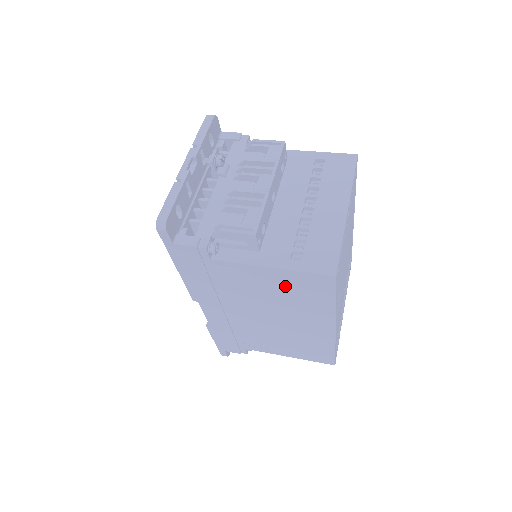
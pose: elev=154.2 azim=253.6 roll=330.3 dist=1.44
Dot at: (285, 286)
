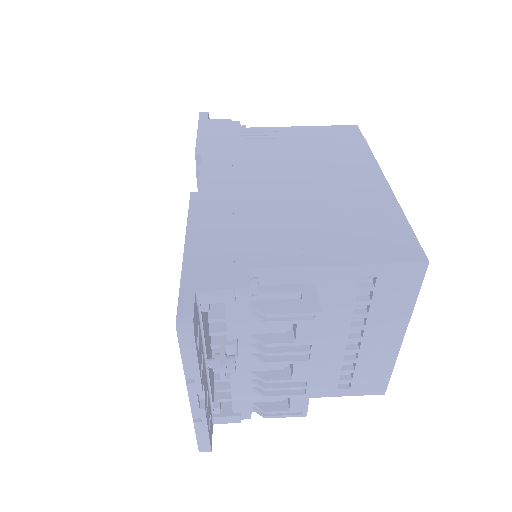
Dot at: occluded
